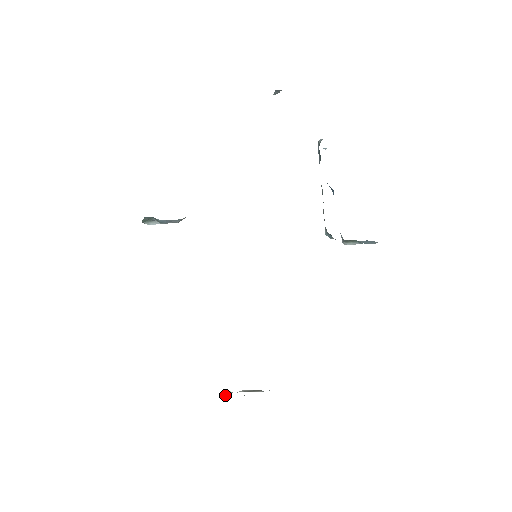
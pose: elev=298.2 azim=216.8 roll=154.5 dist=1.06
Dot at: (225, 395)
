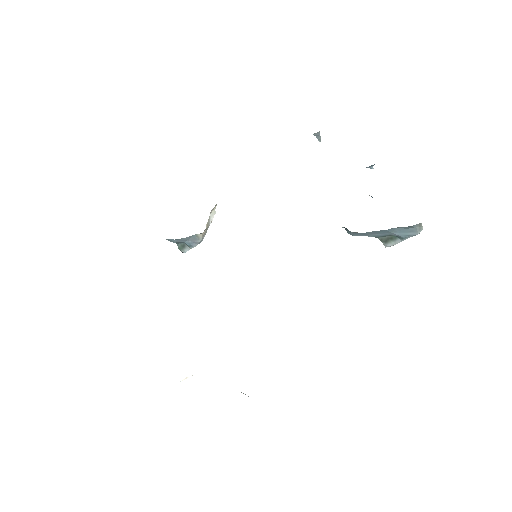
Dot at: occluded
